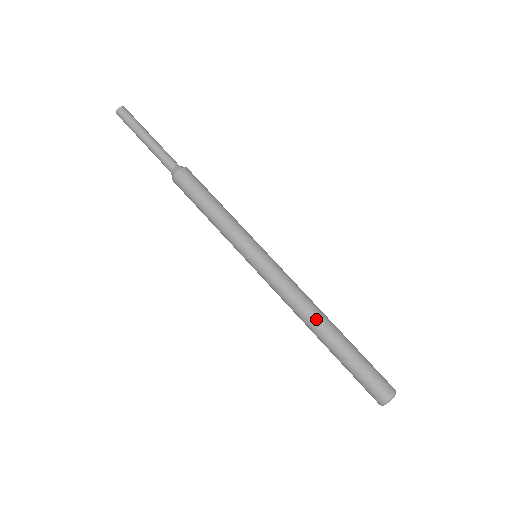
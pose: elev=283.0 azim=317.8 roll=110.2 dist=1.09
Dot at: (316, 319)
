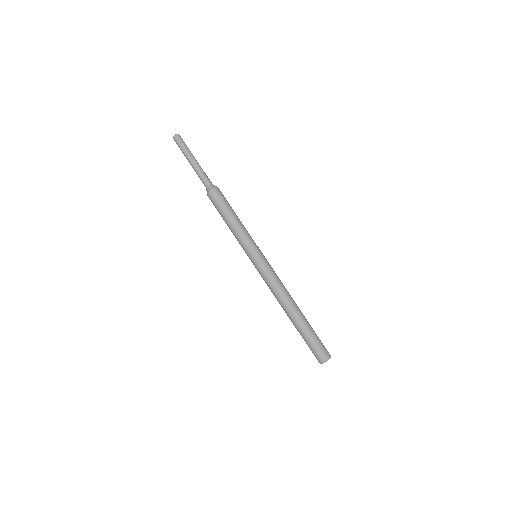
Dot at: (284, 307)
